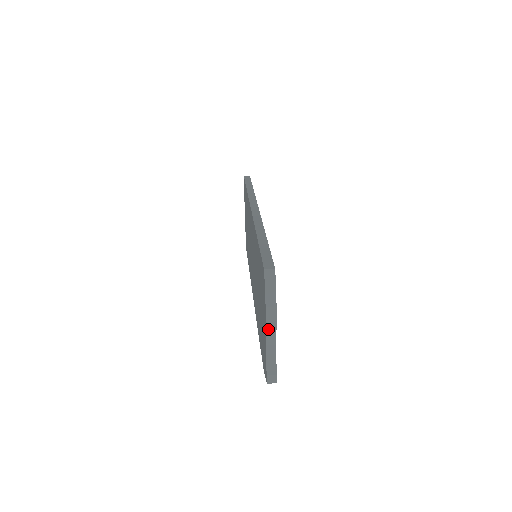
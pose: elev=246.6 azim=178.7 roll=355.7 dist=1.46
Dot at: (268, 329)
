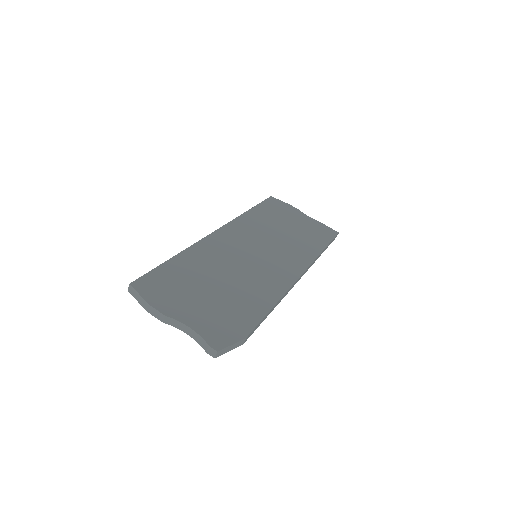
Dot at: (167, 322)
